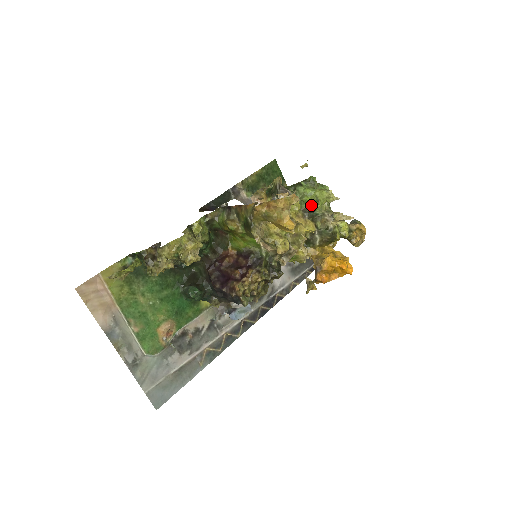
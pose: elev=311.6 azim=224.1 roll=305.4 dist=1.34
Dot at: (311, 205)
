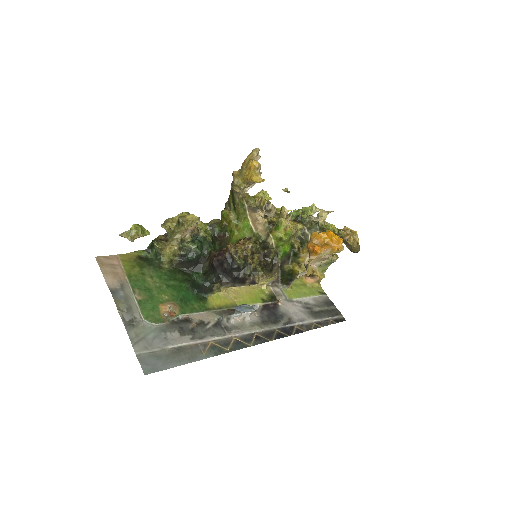
Dot at: (298, 215)
